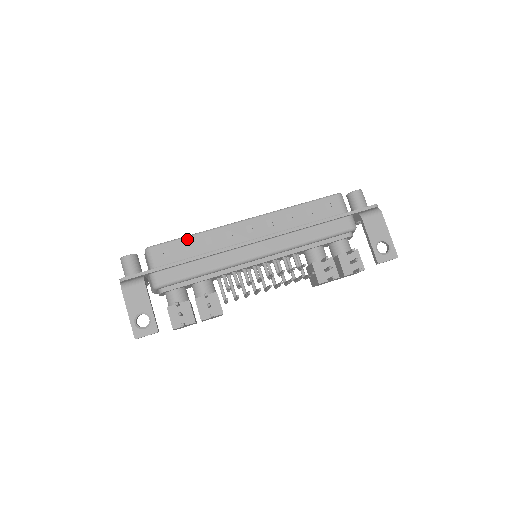
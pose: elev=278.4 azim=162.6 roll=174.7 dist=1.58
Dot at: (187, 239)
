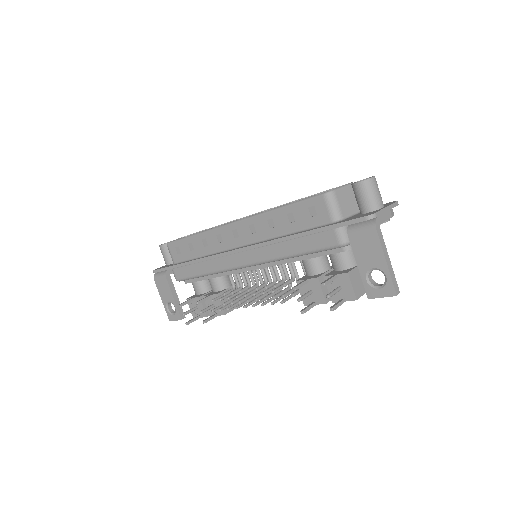
Dot at: (189, 239)
